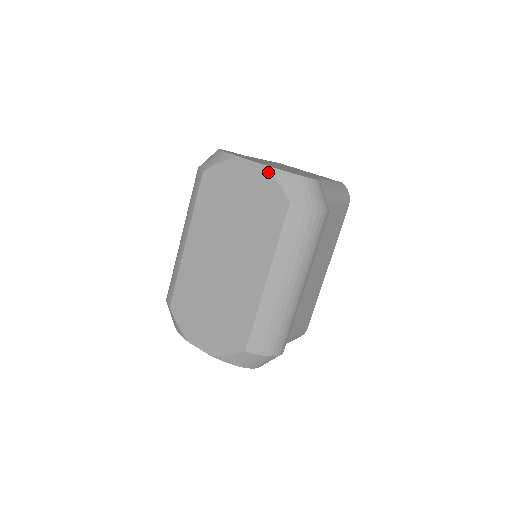
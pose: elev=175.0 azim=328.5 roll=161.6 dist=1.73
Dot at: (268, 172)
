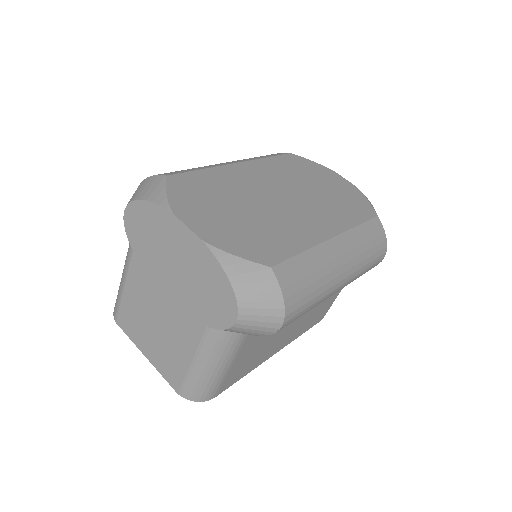
Dot at: (361, 192)
